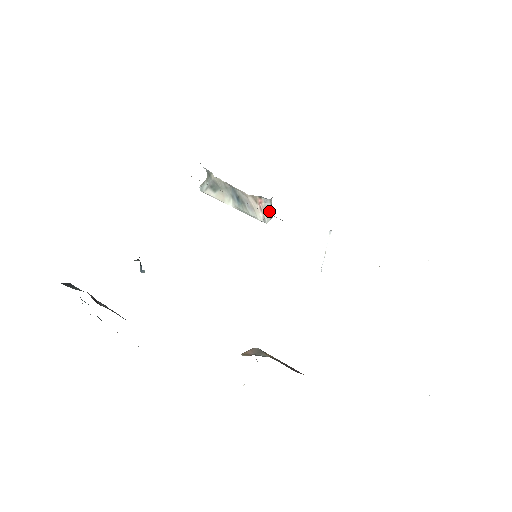
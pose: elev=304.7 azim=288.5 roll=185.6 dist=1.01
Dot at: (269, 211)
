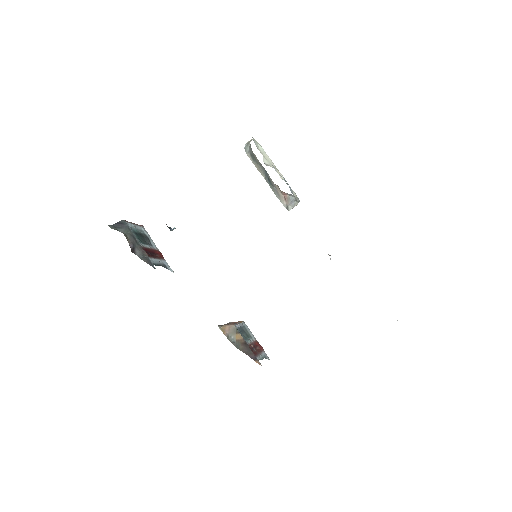
Dot at: (293, 202)
